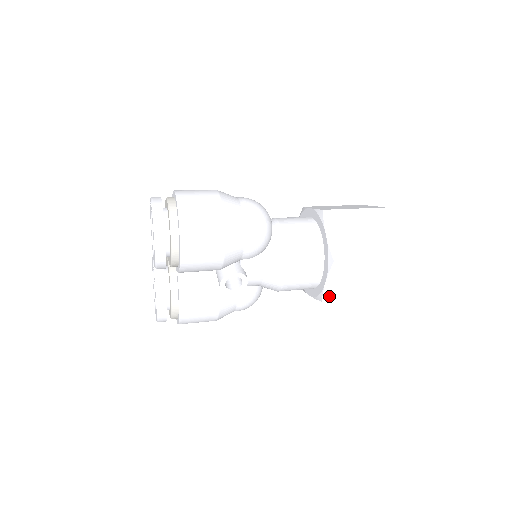
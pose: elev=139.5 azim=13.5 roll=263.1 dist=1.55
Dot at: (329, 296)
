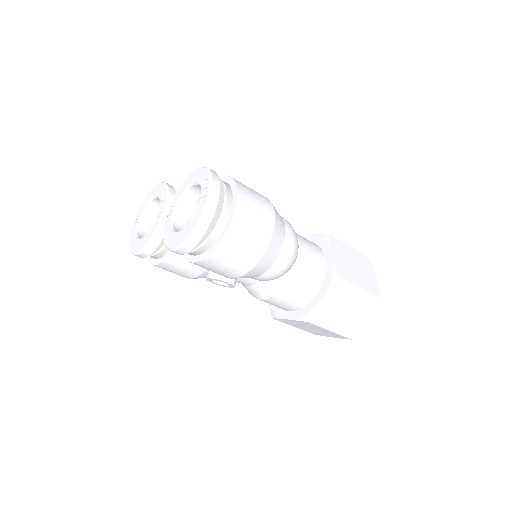
Dot at: (281, 320)
